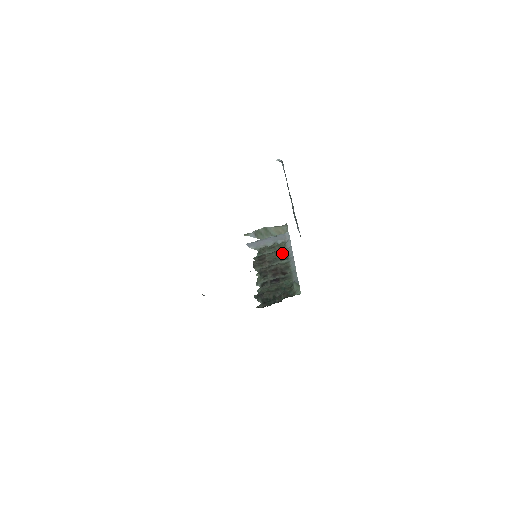
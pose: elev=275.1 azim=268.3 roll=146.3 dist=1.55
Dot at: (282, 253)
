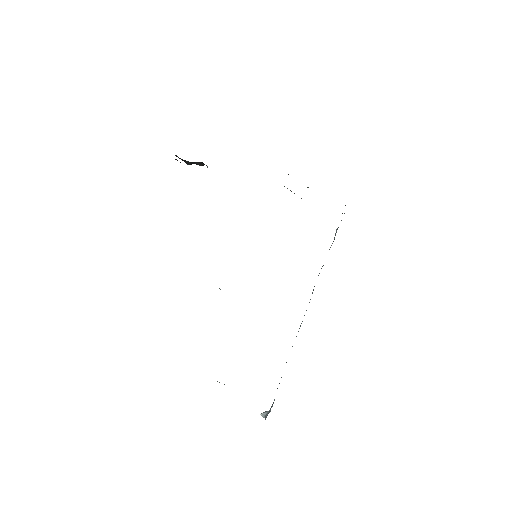
Dot at: occluded
